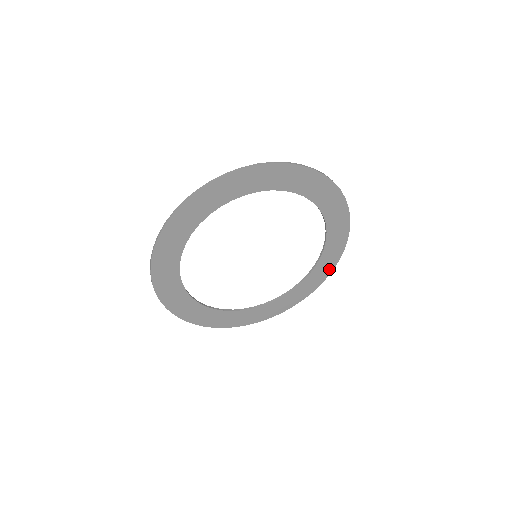
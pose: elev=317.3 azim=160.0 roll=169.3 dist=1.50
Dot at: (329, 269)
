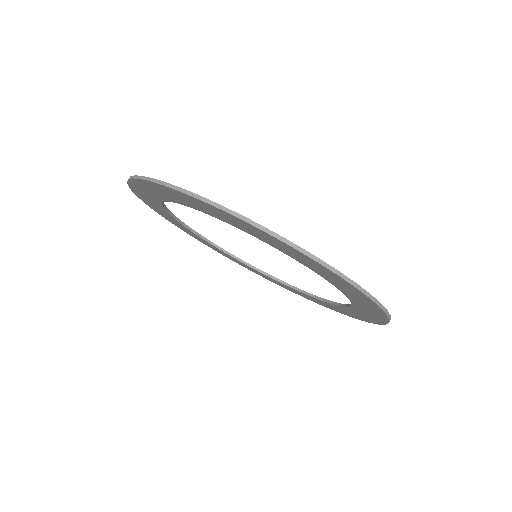
Dot at: (287, 288)
